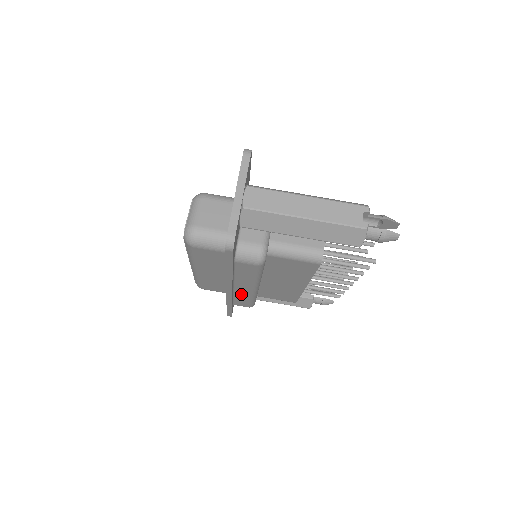
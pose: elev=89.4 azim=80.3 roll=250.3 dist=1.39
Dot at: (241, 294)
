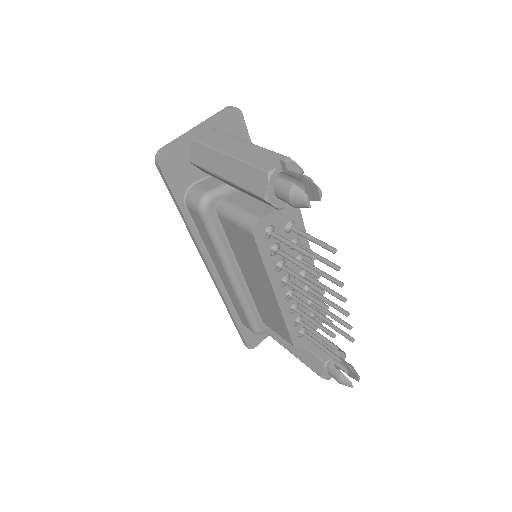
Dot at: (230, 292)
